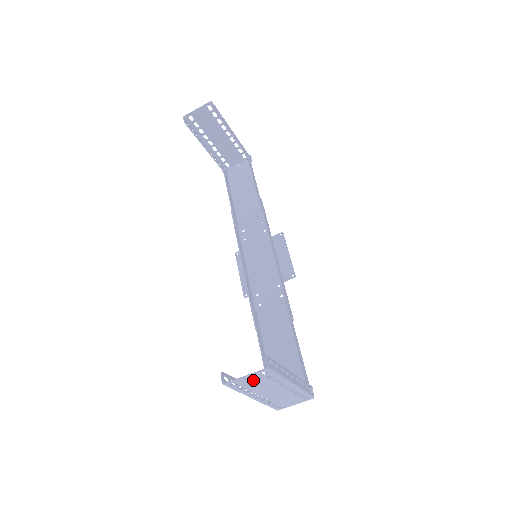
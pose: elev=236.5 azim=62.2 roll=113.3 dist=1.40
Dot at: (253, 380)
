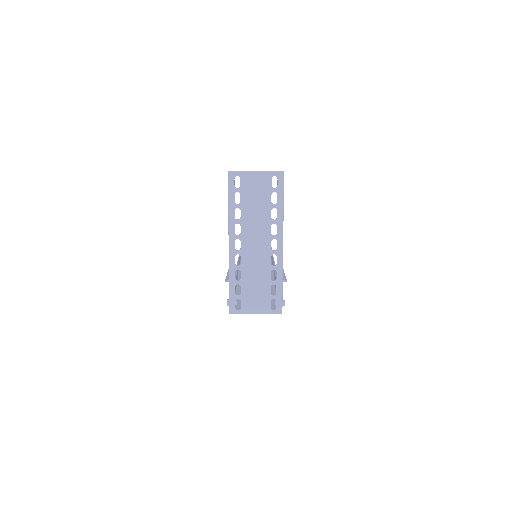
Dot at: (257, 189)
